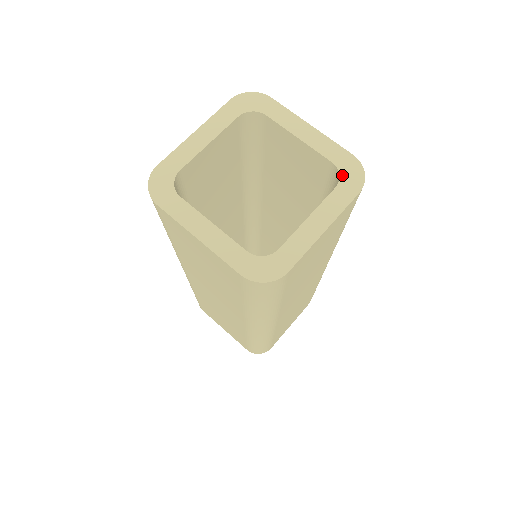
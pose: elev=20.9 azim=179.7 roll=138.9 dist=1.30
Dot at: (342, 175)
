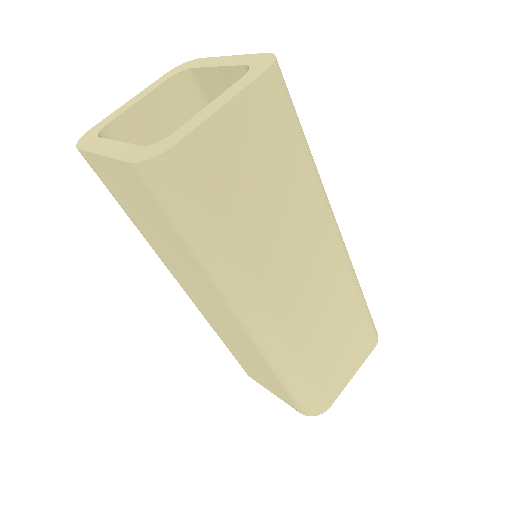
Dot at: (252, 67)
